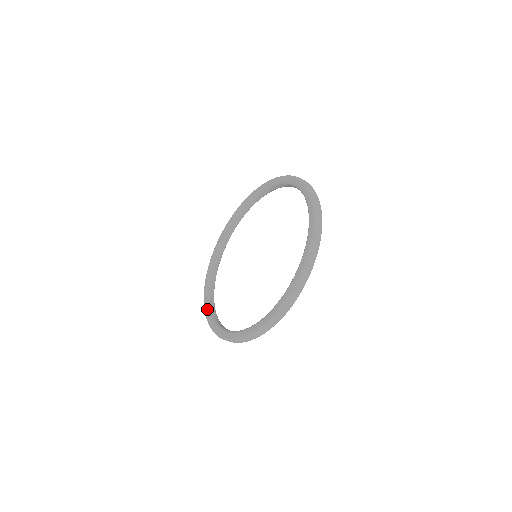
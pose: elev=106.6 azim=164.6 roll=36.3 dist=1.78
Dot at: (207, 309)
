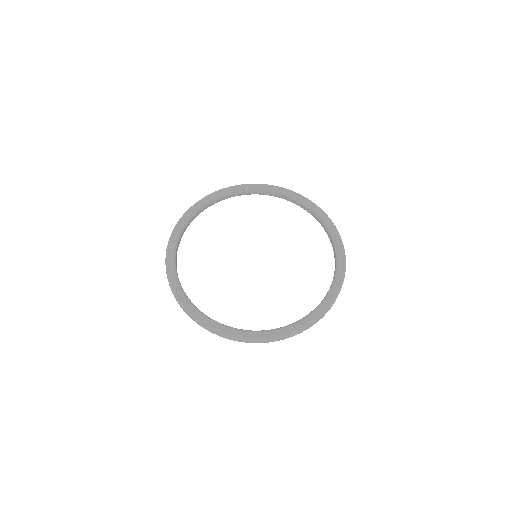
Dot at: (207, 319)
